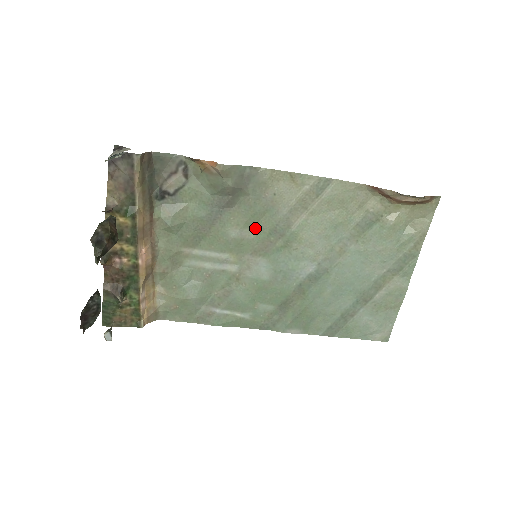
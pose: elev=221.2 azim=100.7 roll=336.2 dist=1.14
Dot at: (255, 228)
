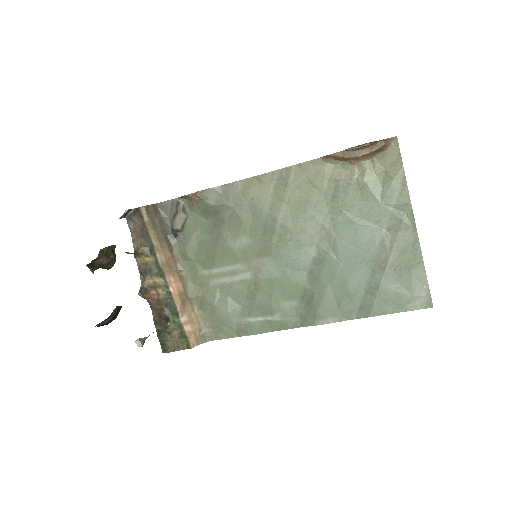
Dot at: (250, 234)
